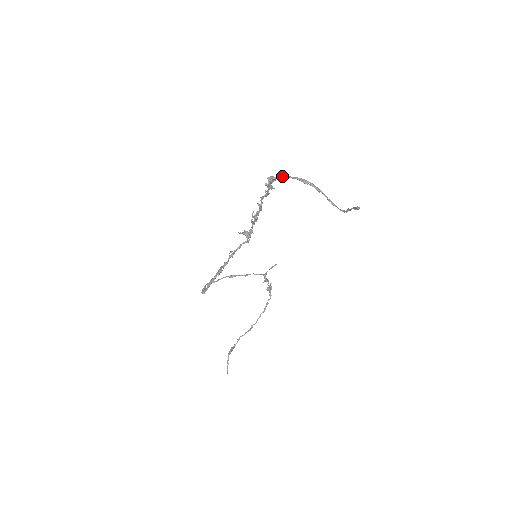
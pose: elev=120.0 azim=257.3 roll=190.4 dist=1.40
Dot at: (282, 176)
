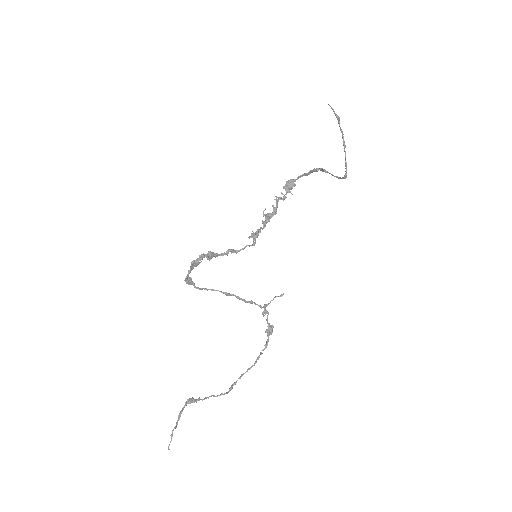
Dot at: (299, 176)
